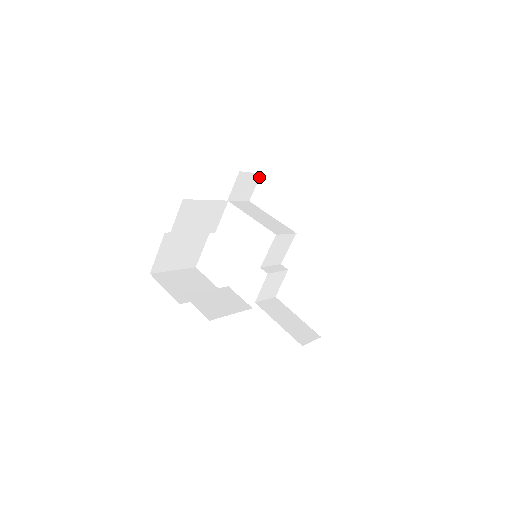
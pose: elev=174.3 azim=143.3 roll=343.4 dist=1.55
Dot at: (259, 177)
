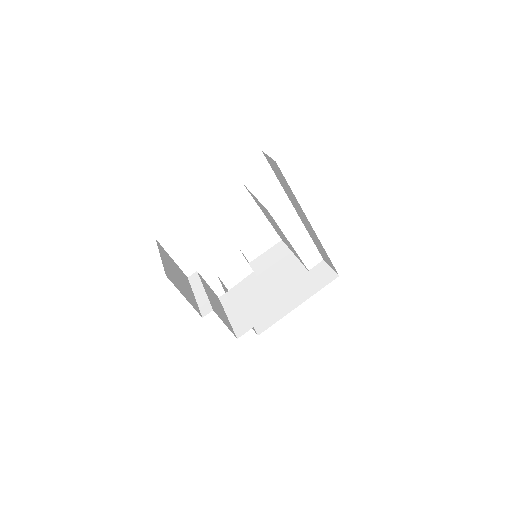
Dot at: occluded
